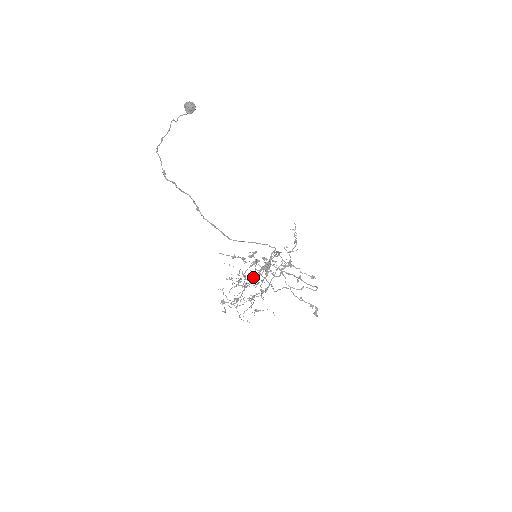
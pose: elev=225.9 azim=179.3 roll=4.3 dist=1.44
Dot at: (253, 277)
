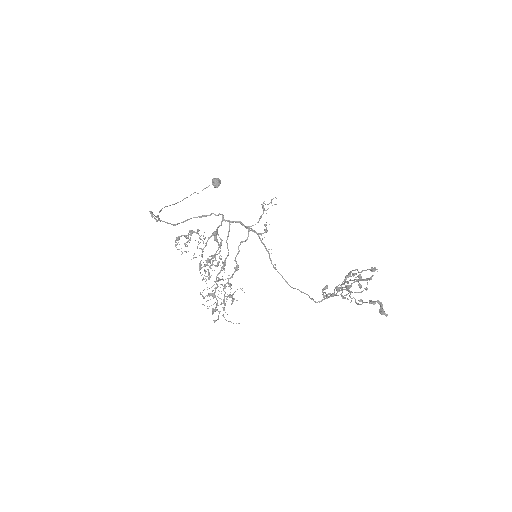
Dot at: (202, 252)
